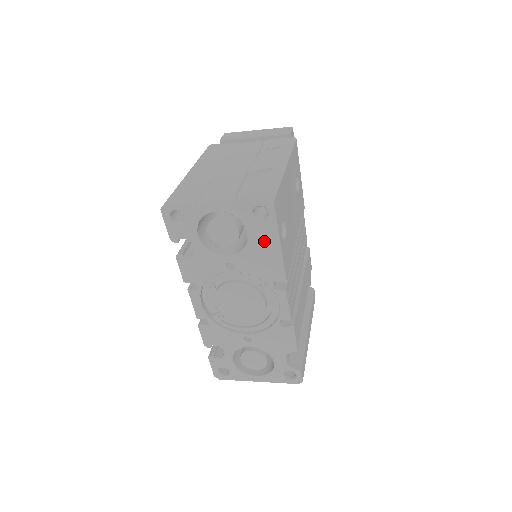
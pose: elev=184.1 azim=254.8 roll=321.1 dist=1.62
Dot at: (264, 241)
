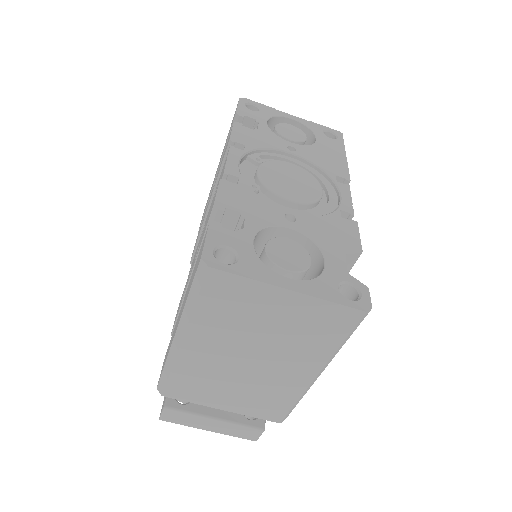
Dot at: (331, 148)
